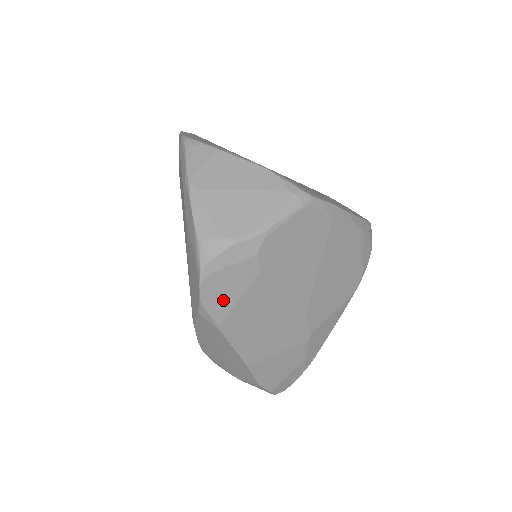
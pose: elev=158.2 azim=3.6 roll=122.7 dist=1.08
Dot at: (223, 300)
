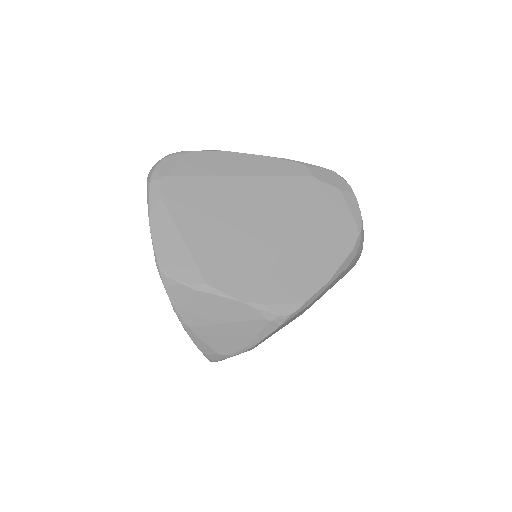
Dot at: occluded
